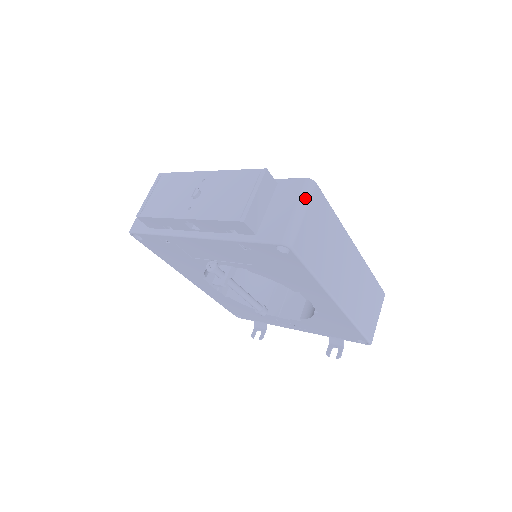
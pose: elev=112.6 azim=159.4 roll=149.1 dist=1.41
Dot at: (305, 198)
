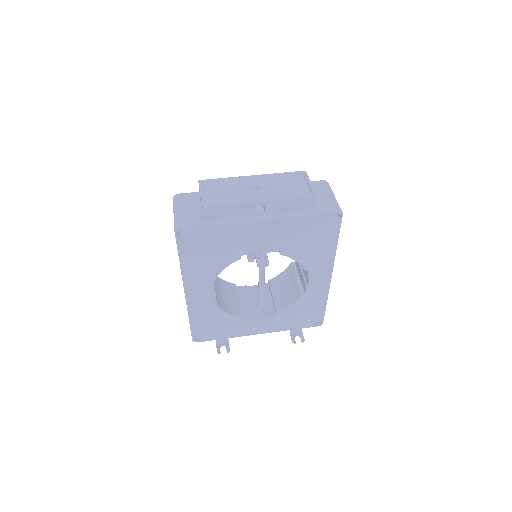
Dot at: (331, 190)
